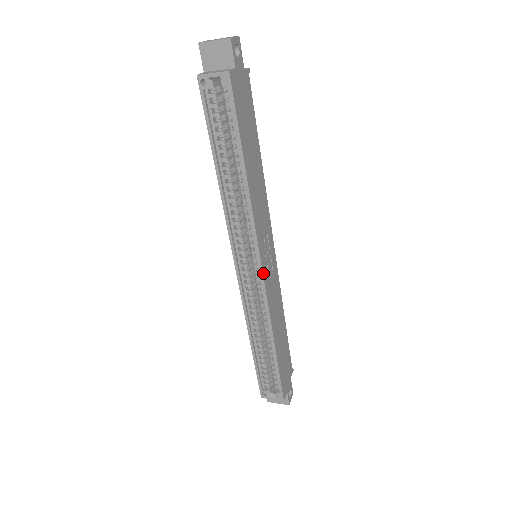
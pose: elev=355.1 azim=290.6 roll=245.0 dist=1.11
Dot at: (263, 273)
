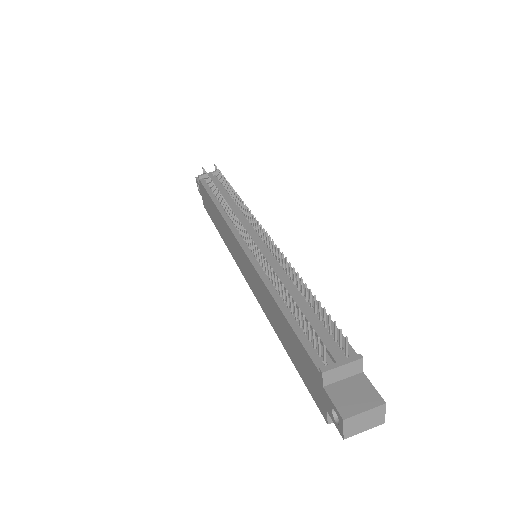
Dot at: occluded
